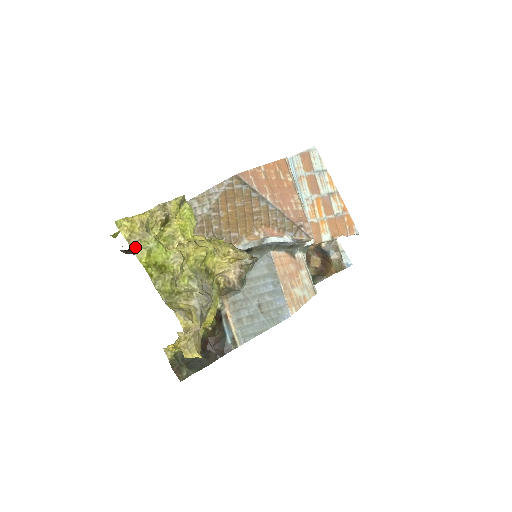
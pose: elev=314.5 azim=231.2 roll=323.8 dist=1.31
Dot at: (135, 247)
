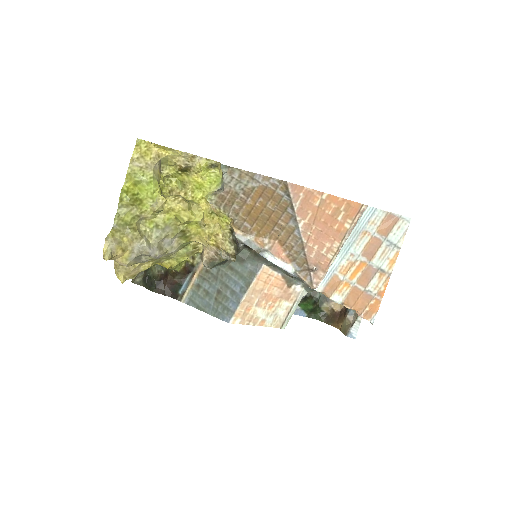
Dot at: (132, 170)
